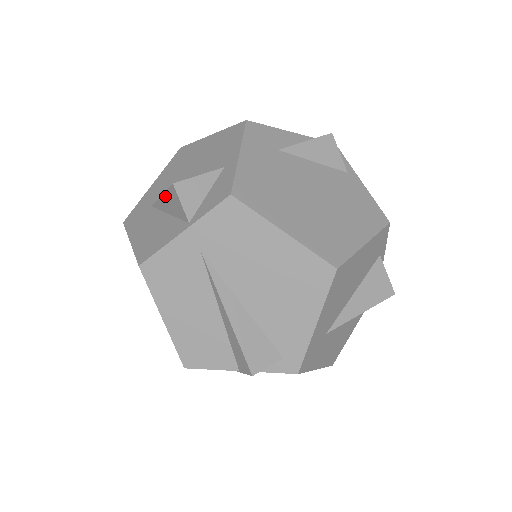
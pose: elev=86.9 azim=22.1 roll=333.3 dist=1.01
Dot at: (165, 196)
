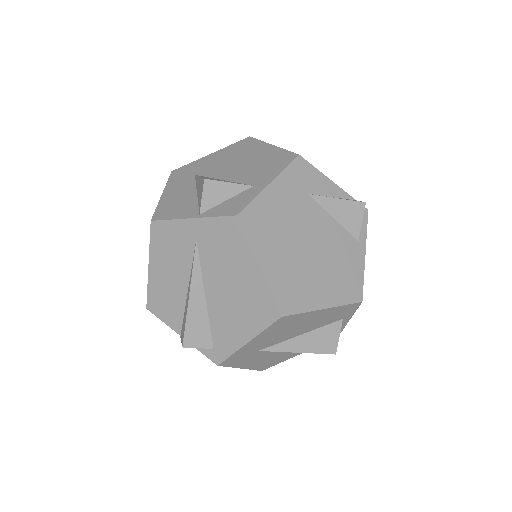
Dot at: (200, 180)
